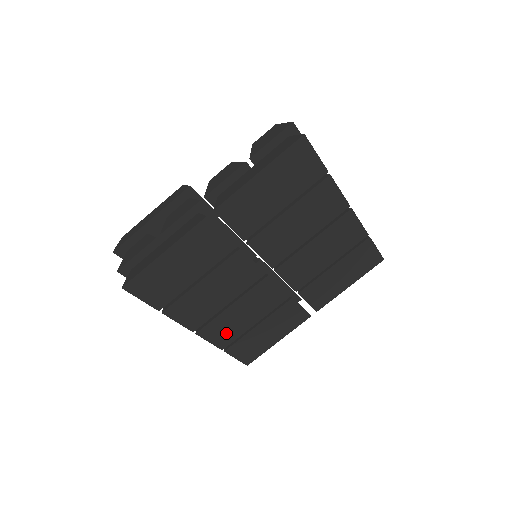
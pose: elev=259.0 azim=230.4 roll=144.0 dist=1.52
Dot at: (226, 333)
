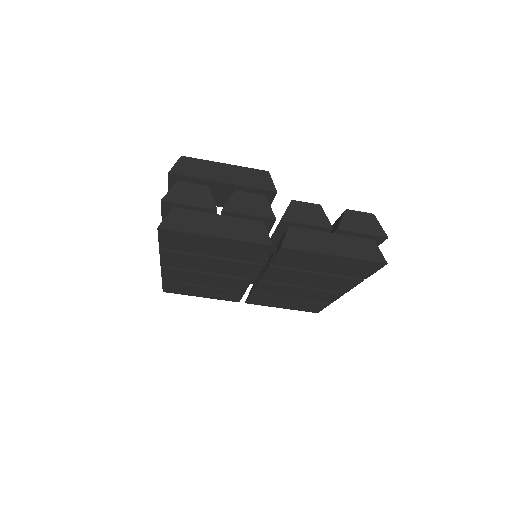
Dot at: (179, 278)
